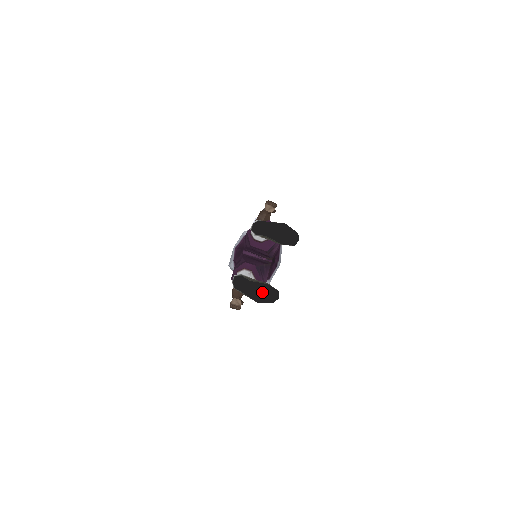
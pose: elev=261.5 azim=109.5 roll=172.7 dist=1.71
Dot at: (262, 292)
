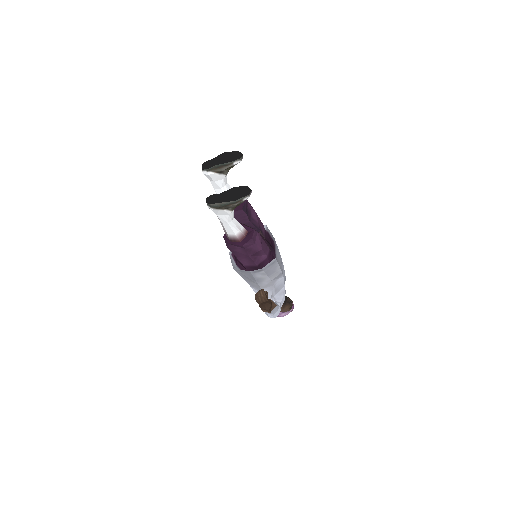
Dot at: (234, 193)
